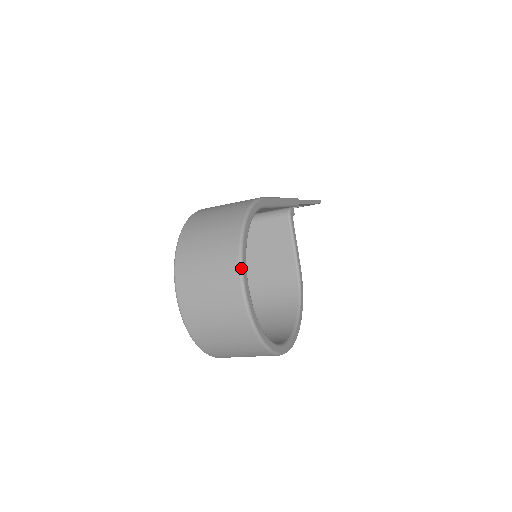
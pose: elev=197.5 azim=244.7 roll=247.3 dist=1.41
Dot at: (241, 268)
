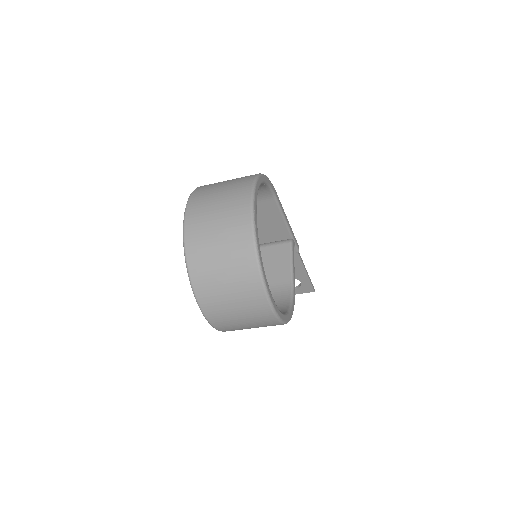
Dot at: (254, 187)
